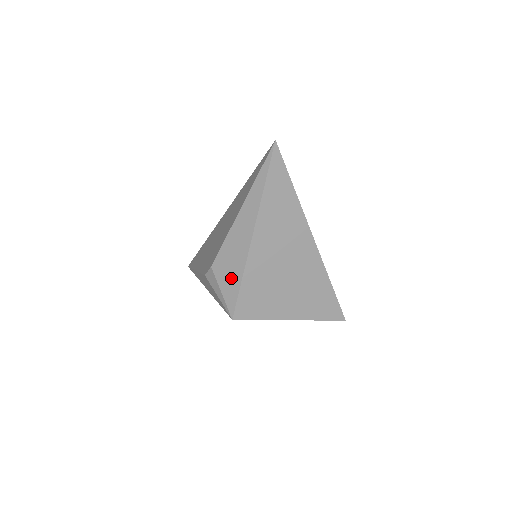
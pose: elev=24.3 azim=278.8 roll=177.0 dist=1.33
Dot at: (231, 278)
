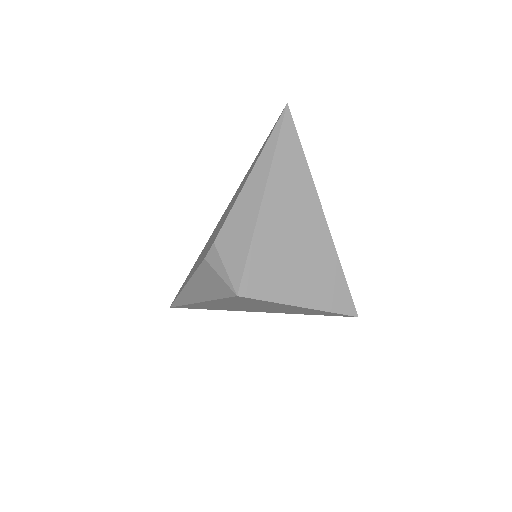
Dot at: (237, 248)
